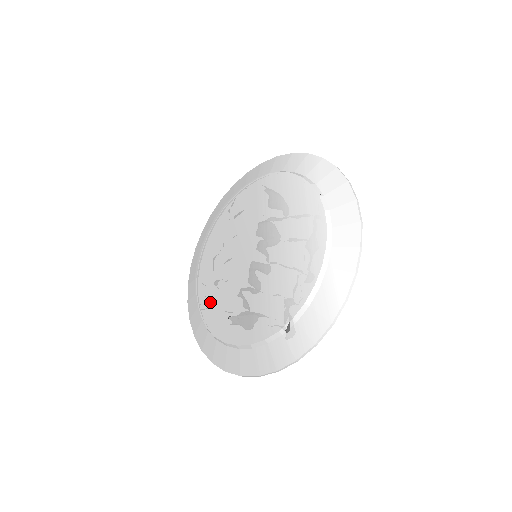
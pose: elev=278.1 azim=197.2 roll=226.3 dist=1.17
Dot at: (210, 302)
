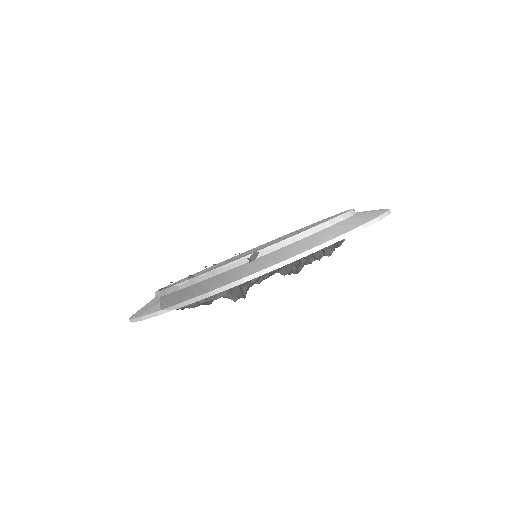
Dot at: occluded
